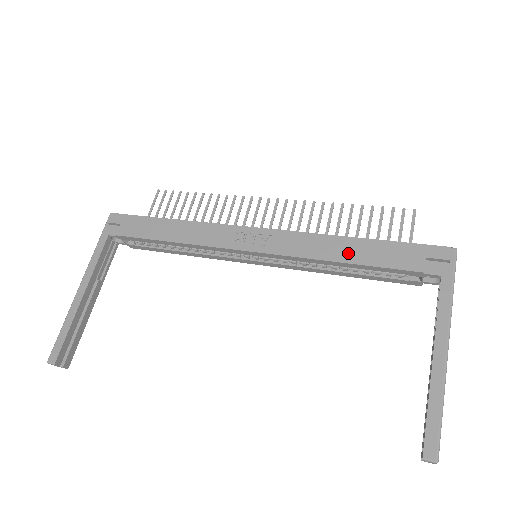
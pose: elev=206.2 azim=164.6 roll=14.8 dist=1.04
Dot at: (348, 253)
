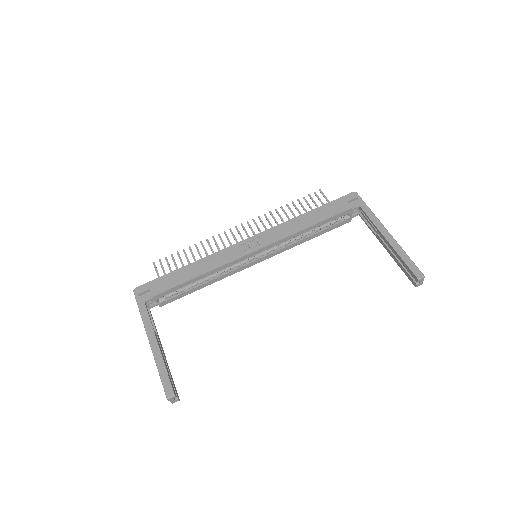
Dot at: (309, 221)
